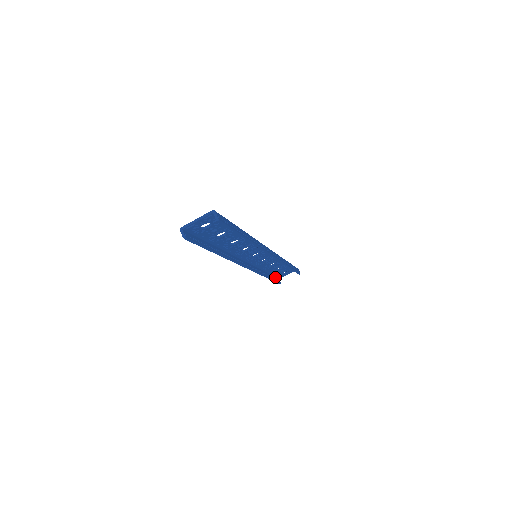
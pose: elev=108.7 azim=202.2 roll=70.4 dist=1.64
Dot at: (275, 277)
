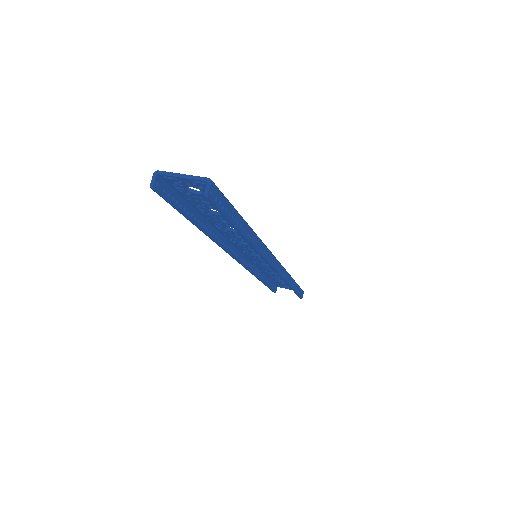
Dot at: (273, 283)
